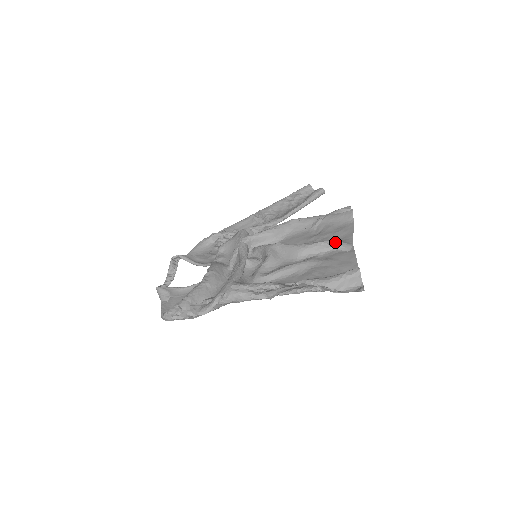
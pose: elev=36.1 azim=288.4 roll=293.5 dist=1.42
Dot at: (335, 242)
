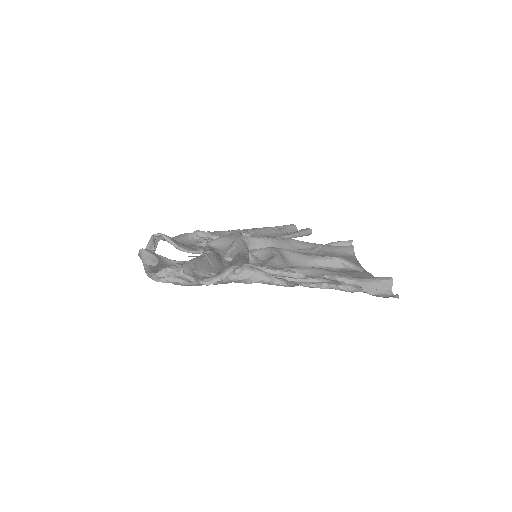
Dot at: (348, 260)
